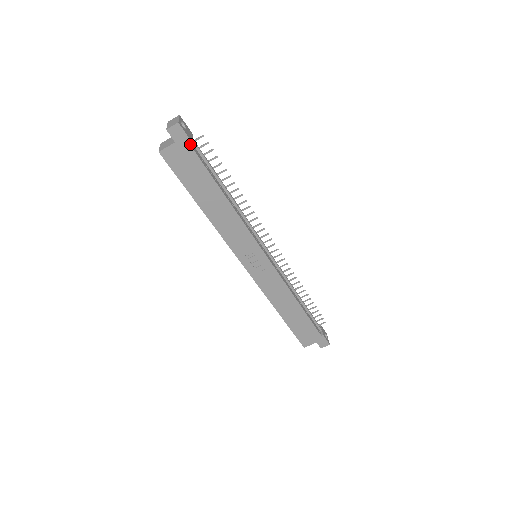
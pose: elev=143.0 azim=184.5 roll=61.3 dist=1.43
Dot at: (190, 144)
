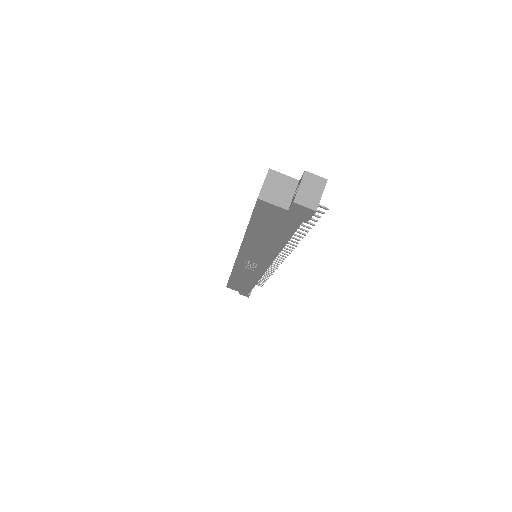
Dot at: (303, 220)
